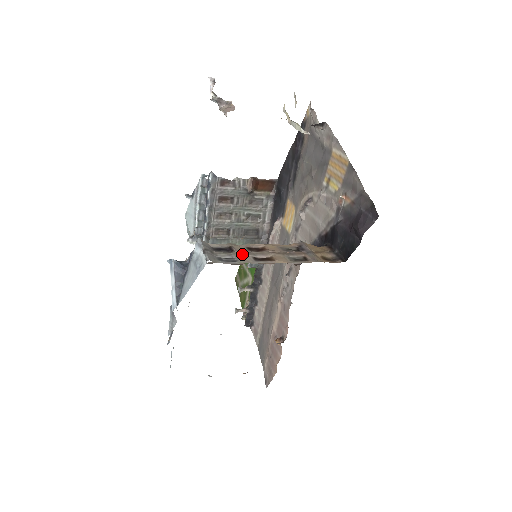
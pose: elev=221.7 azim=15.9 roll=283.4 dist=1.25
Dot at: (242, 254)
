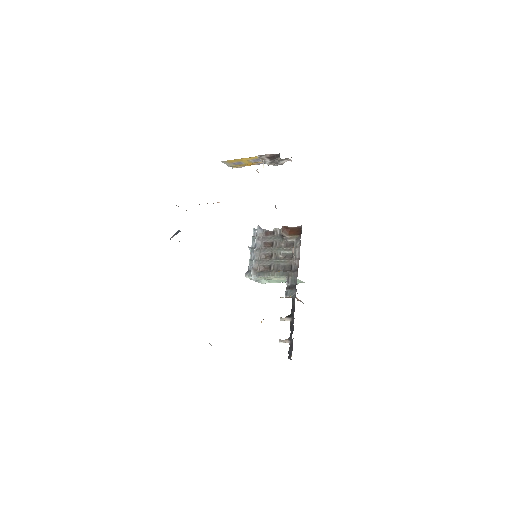
Dot at: occluded
